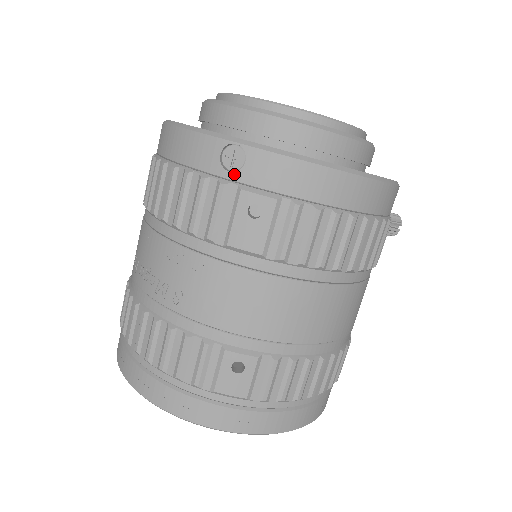
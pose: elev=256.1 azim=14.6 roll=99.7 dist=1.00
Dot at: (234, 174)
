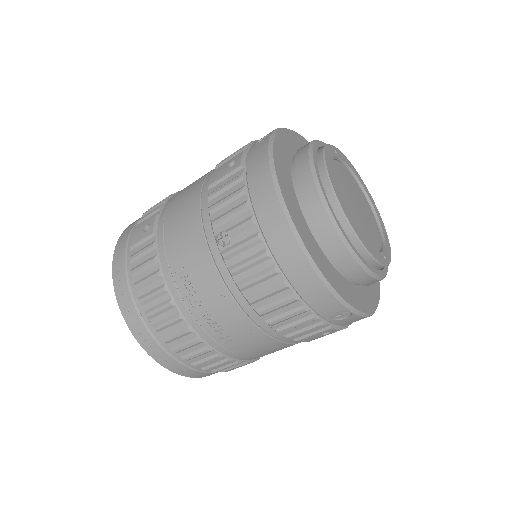
Dot at: (334, 321)
